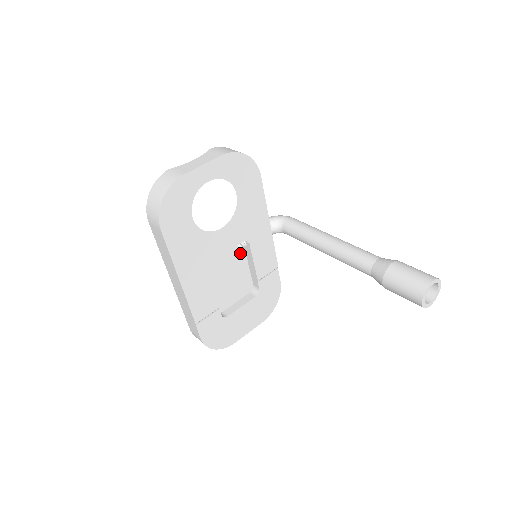
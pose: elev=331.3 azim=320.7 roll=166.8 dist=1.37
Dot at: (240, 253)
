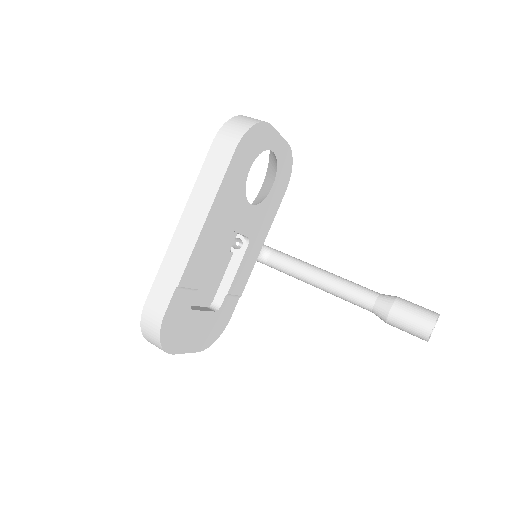
Dot at: (229, 252)
